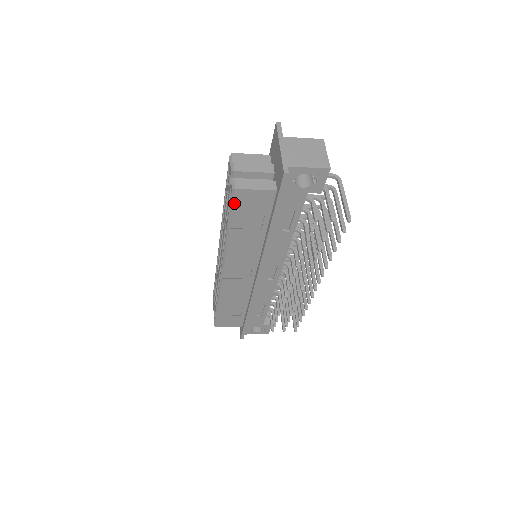
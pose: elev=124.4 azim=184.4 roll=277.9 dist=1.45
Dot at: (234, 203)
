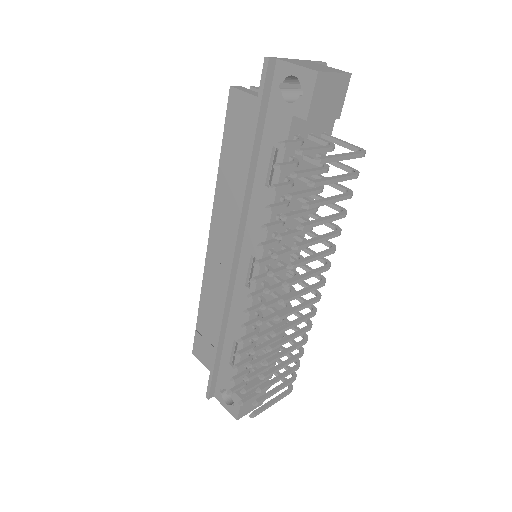
Dot at: (227, 111)
